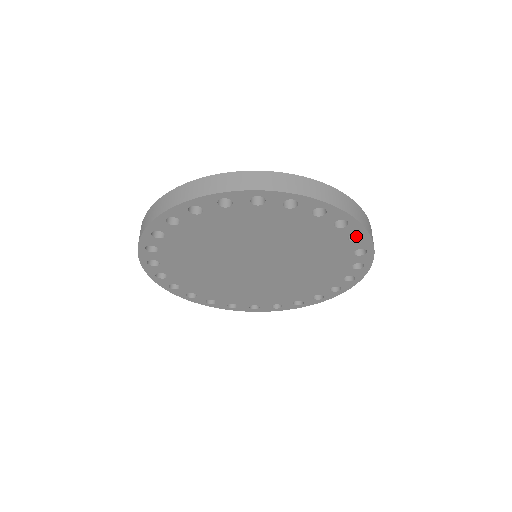
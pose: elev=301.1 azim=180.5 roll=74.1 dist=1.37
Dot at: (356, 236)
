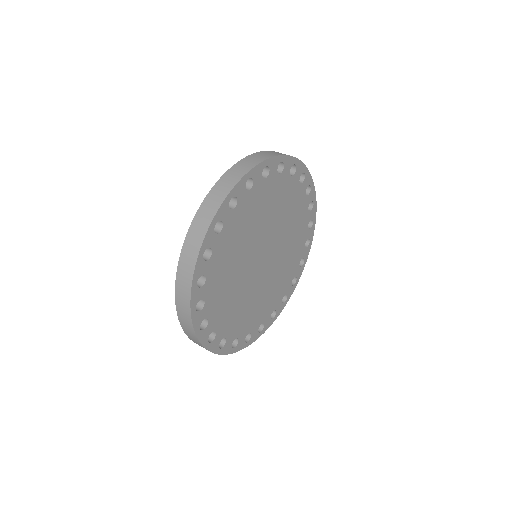
Dot at: occluded
